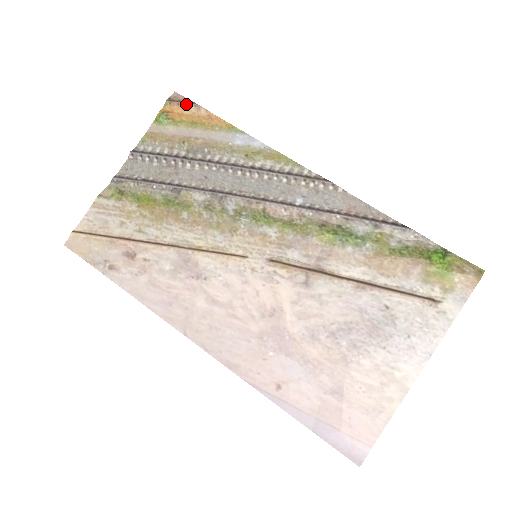
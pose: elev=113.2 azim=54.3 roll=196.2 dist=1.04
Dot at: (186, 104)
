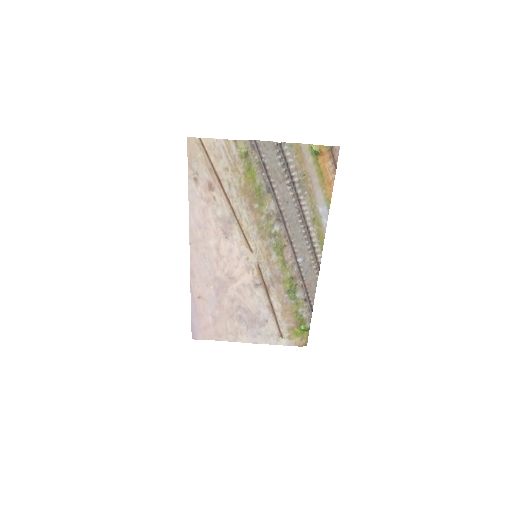
Dot at: (333, 162)
